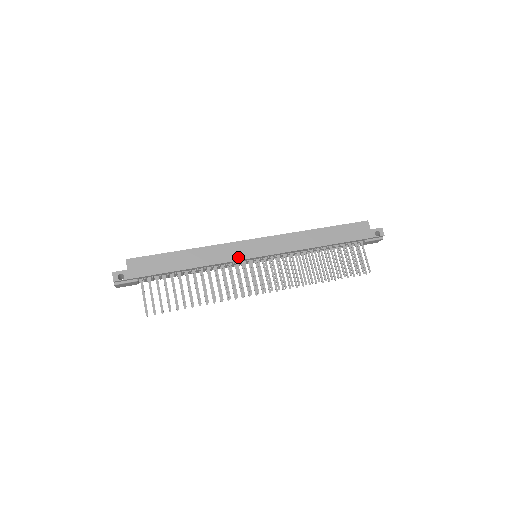
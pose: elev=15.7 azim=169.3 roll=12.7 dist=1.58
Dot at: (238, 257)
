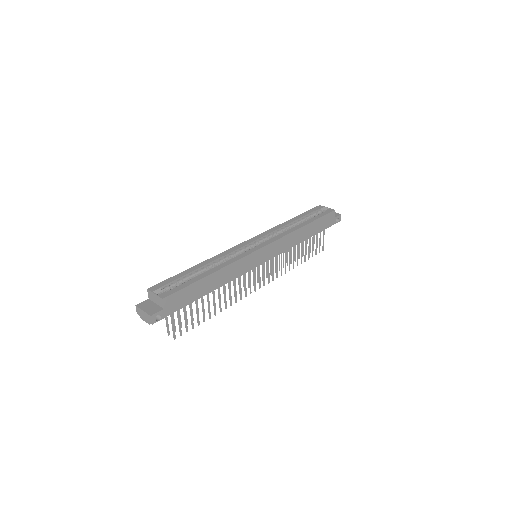
Dot at: (250, 268)
